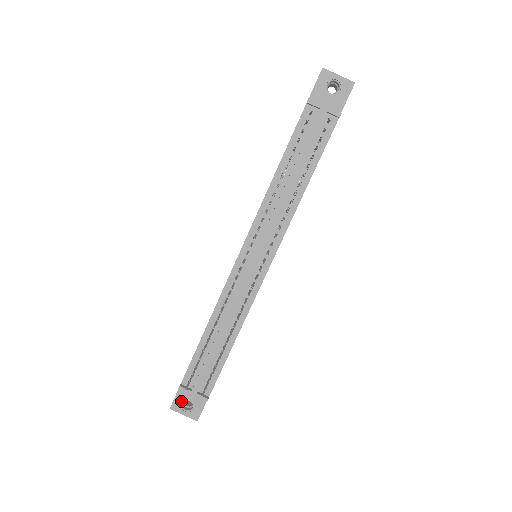
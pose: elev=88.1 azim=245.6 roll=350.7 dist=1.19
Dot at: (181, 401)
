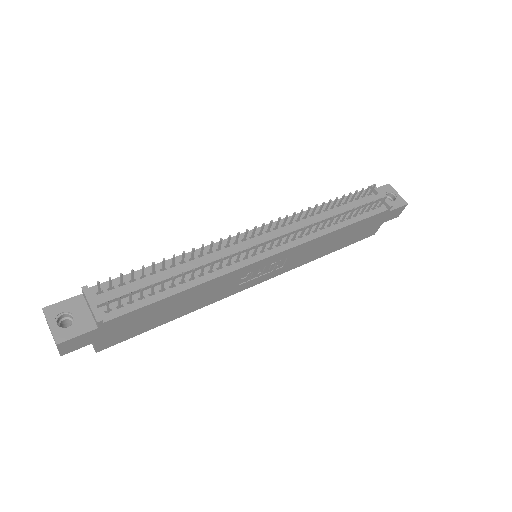
Dot at: (64, 309)
